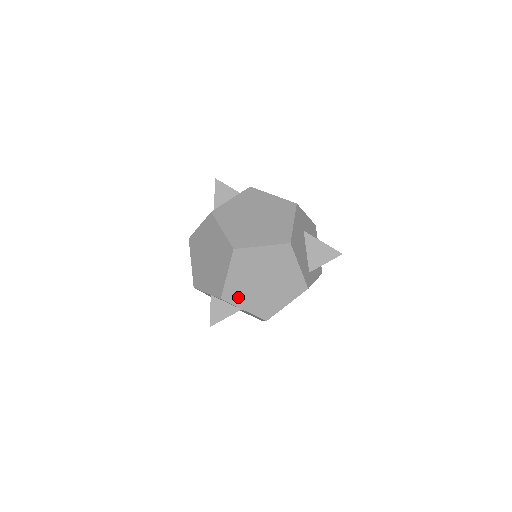
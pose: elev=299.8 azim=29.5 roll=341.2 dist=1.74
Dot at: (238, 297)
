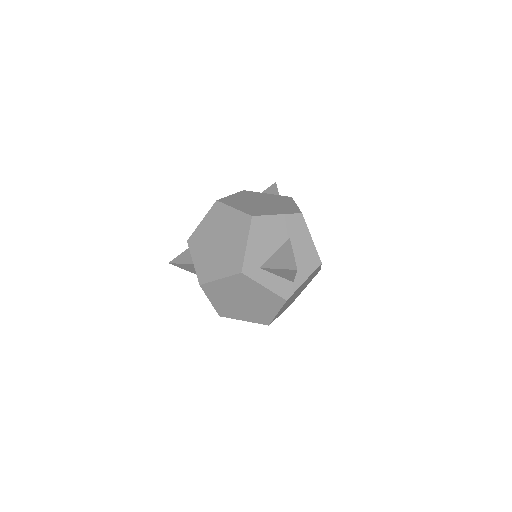
Dot at: (197, 247)
